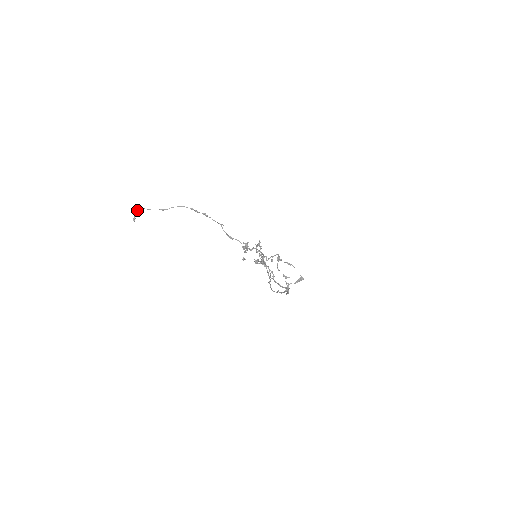
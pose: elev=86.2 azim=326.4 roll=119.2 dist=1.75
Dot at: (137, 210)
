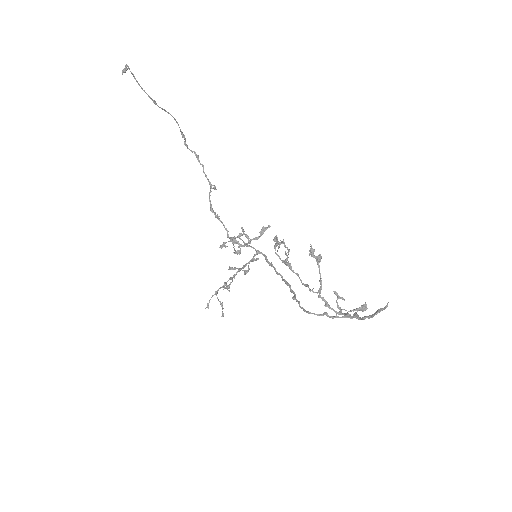
Dot at: occluded
